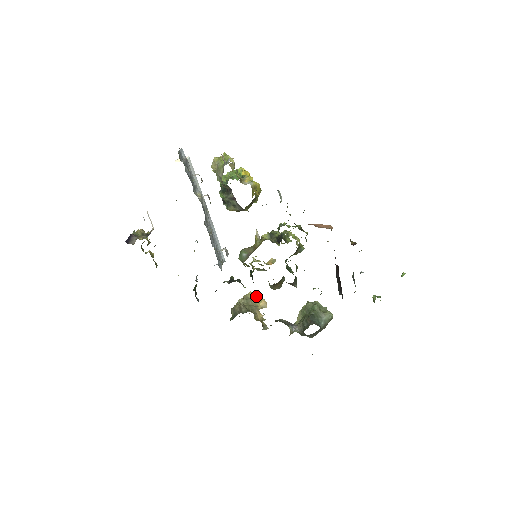
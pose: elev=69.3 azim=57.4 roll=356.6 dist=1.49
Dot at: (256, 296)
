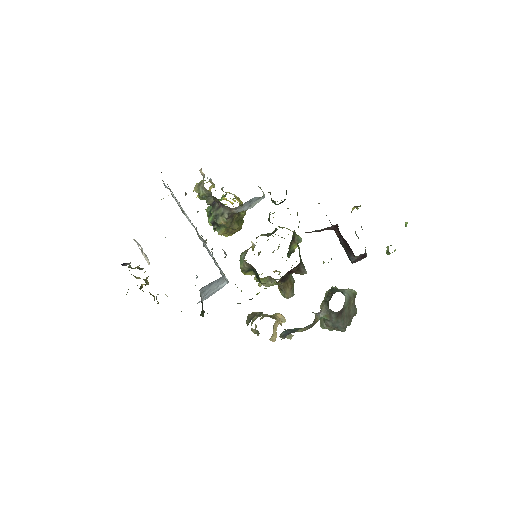
Dot at: occluded
